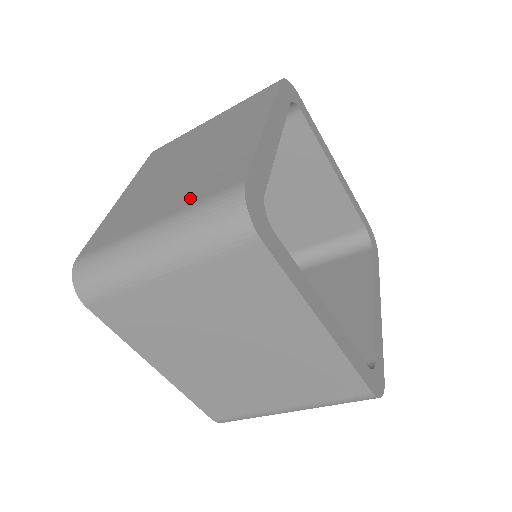
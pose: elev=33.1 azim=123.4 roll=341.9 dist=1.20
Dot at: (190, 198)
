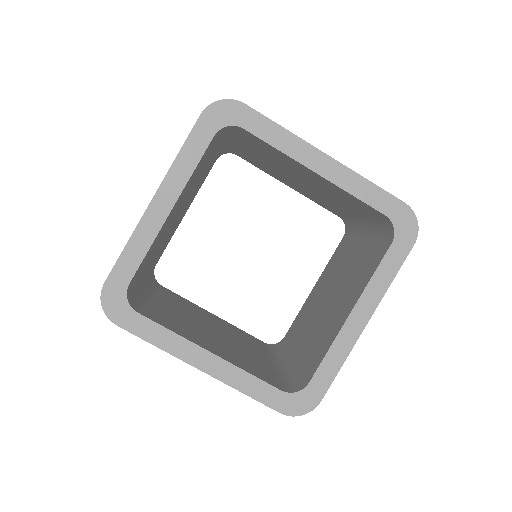
Dot at: occluded
